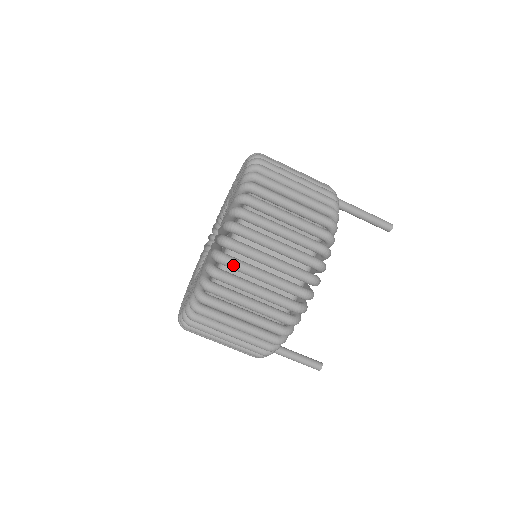
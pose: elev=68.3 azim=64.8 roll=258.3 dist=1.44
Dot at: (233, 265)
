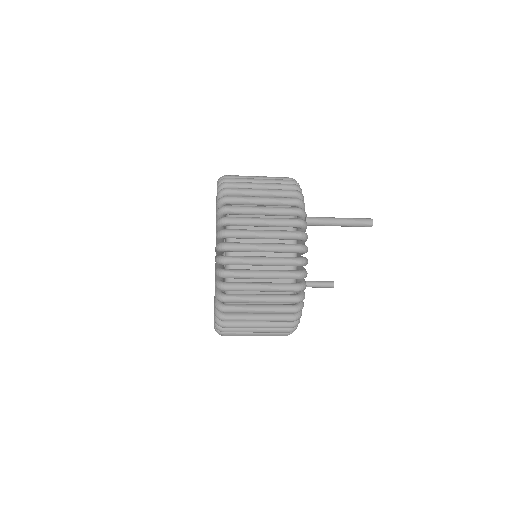
Dot at: occluded
